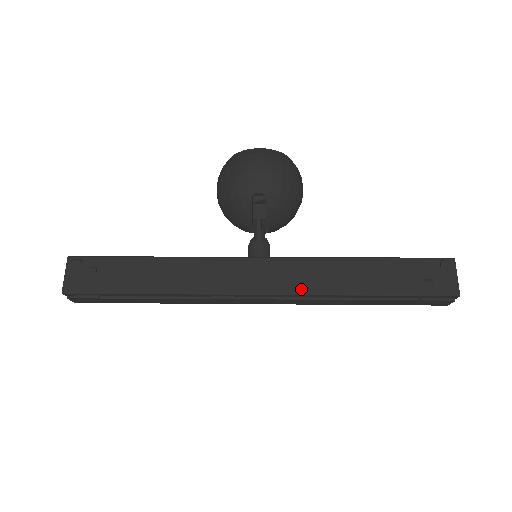
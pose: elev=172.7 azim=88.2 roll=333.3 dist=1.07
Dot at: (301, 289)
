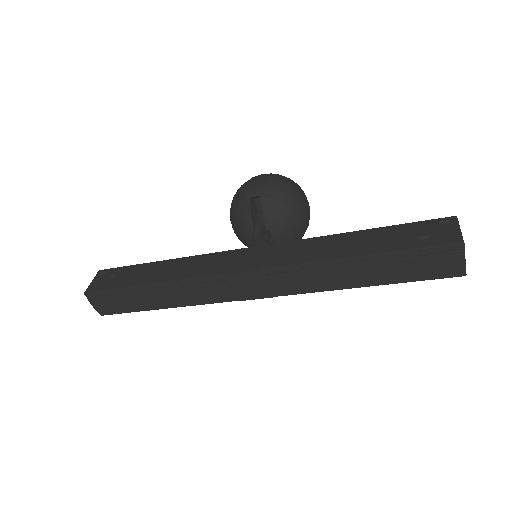
Dot at: (286, 262)
